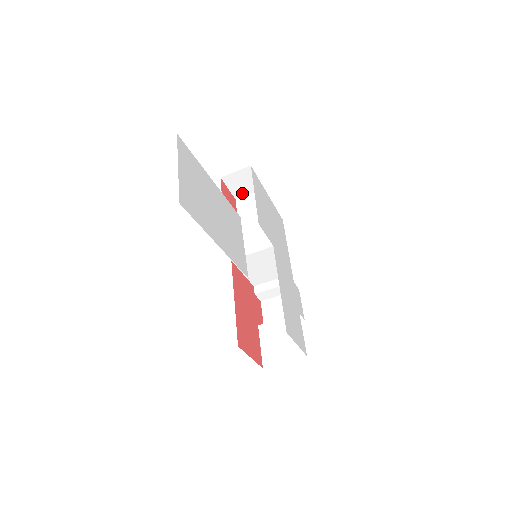
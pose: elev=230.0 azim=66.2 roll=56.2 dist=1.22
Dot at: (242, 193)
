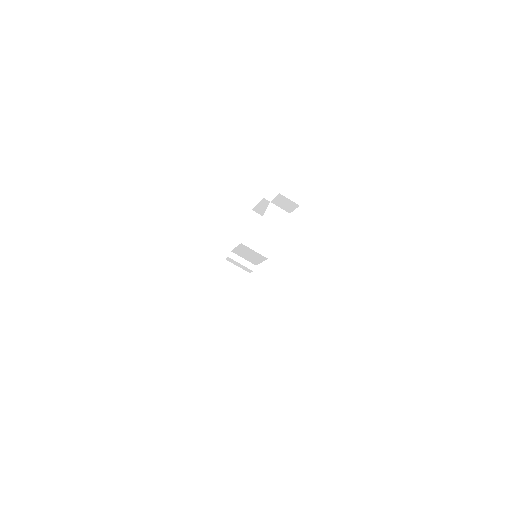
Dot at: (278, 204)
